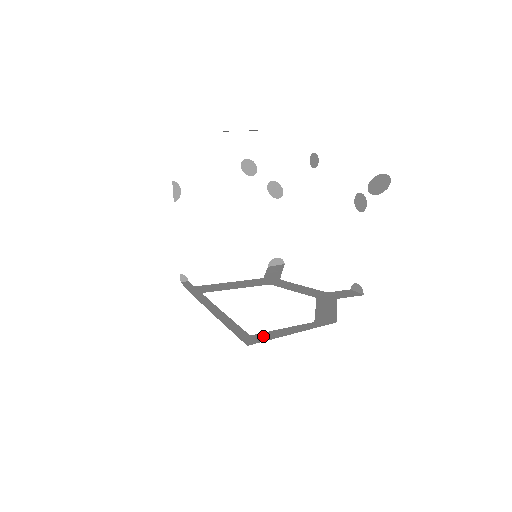
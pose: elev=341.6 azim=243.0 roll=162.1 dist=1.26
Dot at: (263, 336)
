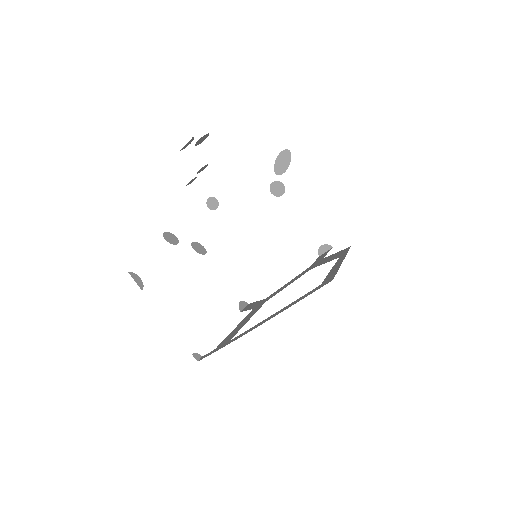
Dot at: (329, 276)
